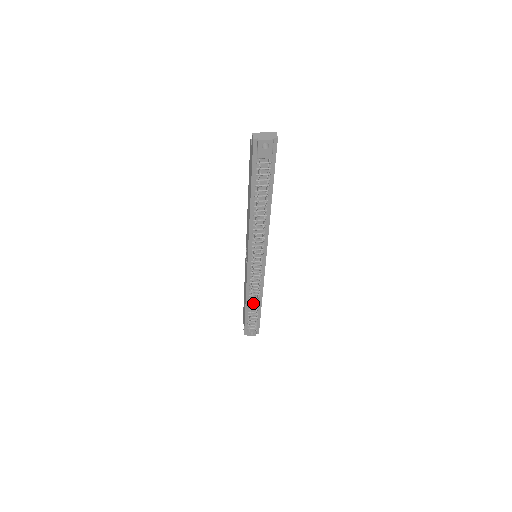
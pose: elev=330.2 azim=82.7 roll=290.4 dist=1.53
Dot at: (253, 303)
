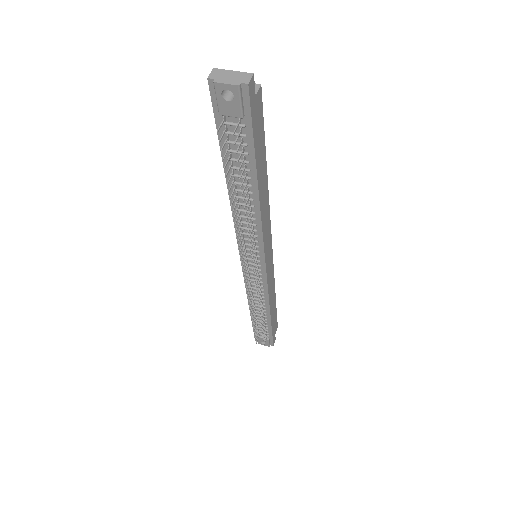
Dot at: occluded
